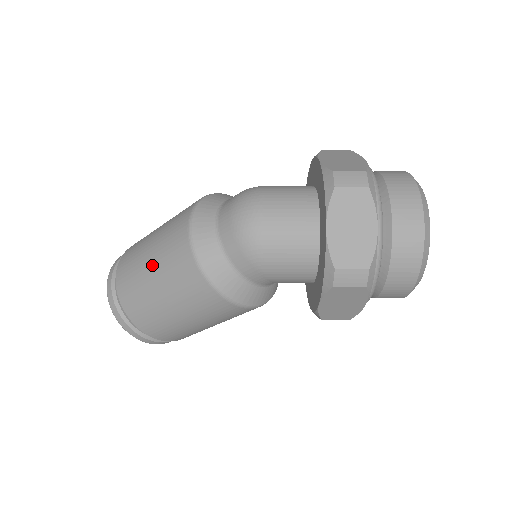
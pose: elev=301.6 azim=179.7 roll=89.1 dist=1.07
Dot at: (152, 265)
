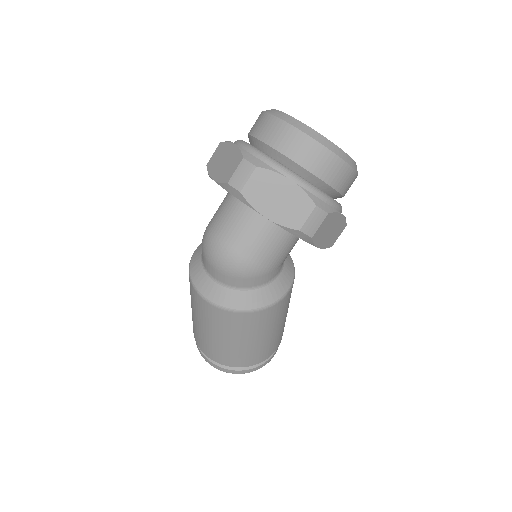
Dot at: (216, 335)
